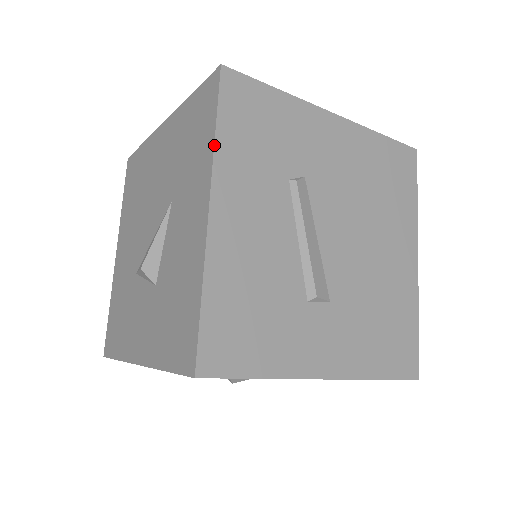
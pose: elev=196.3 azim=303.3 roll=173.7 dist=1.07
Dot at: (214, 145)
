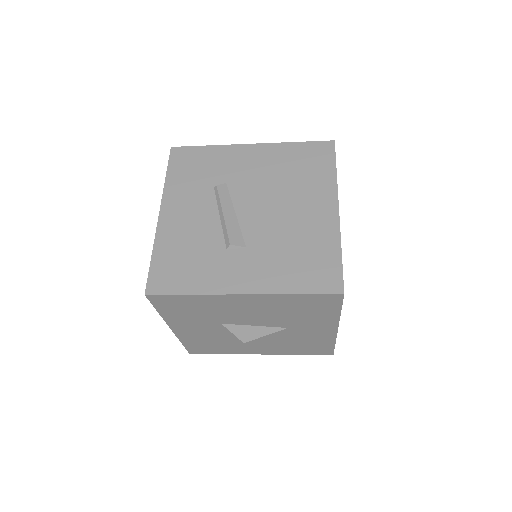
Dot at: (164, 184)
